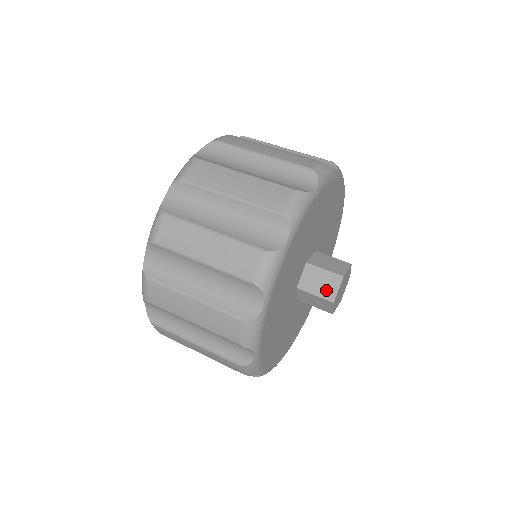
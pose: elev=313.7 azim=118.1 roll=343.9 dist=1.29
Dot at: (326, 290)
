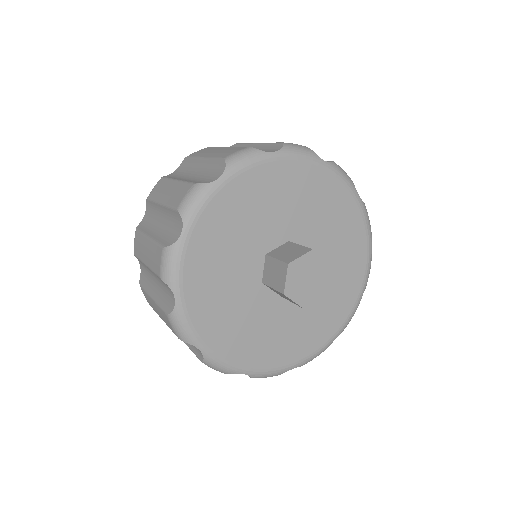
Dot at: (278, 281)
